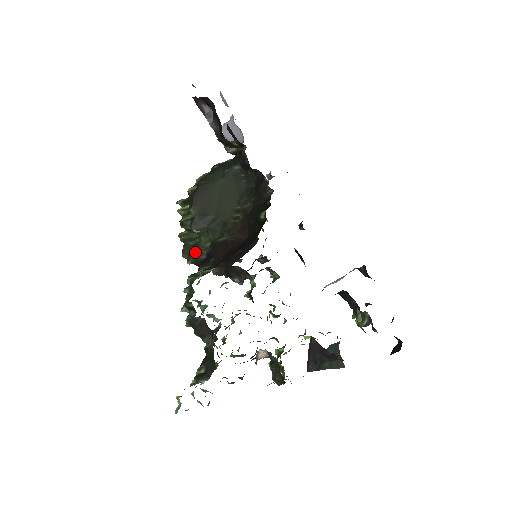
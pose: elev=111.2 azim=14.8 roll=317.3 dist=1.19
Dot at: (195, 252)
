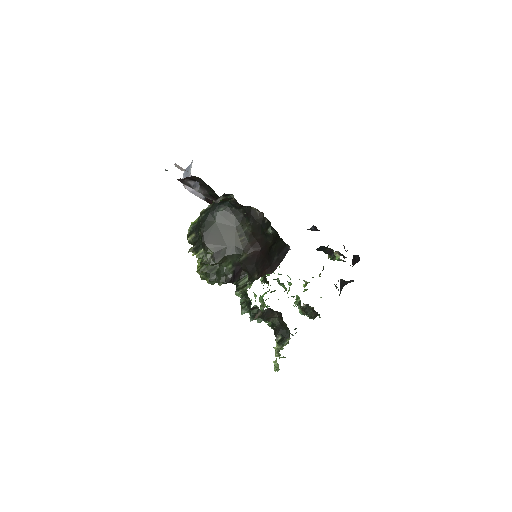
Dot at: (222, 276)
